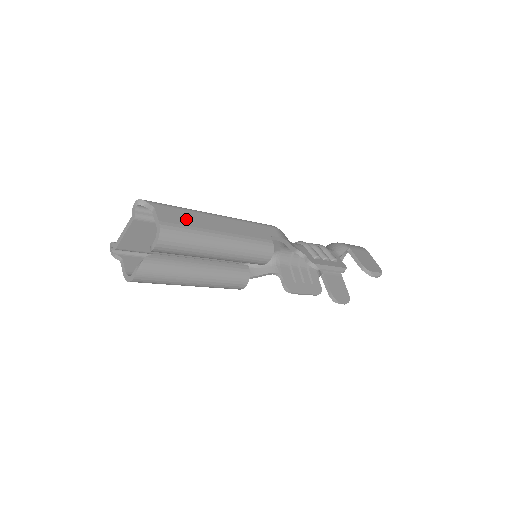
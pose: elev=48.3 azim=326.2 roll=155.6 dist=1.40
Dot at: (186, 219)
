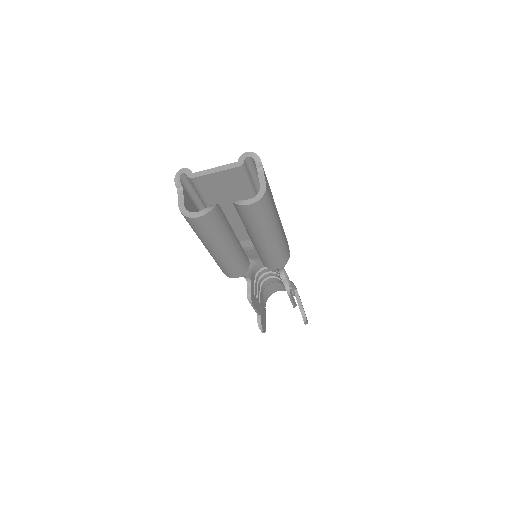
Dot at: (271, 195)
